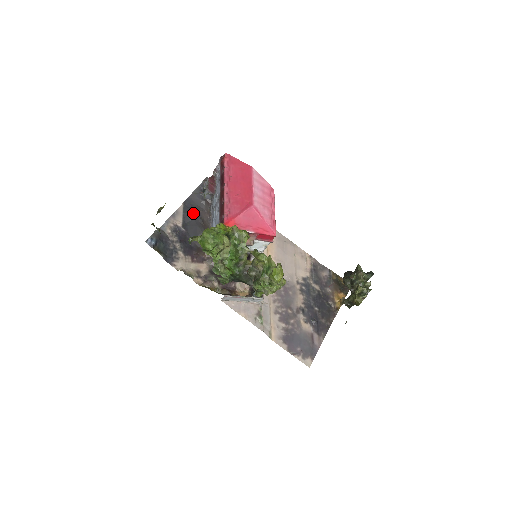
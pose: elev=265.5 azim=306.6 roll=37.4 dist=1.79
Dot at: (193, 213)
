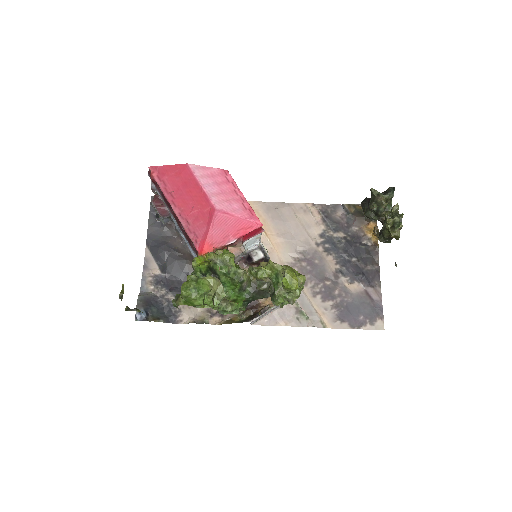
Dot at: (163, 250)
